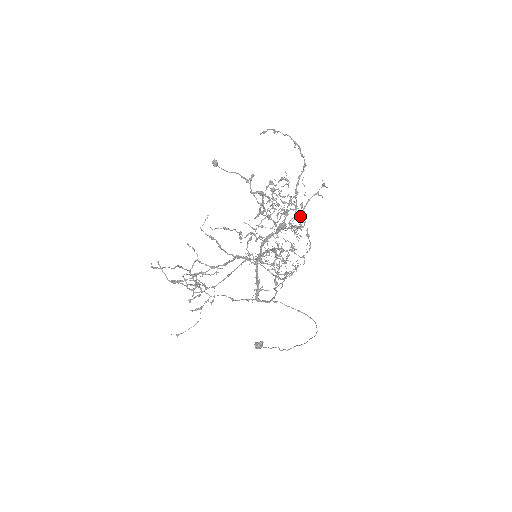
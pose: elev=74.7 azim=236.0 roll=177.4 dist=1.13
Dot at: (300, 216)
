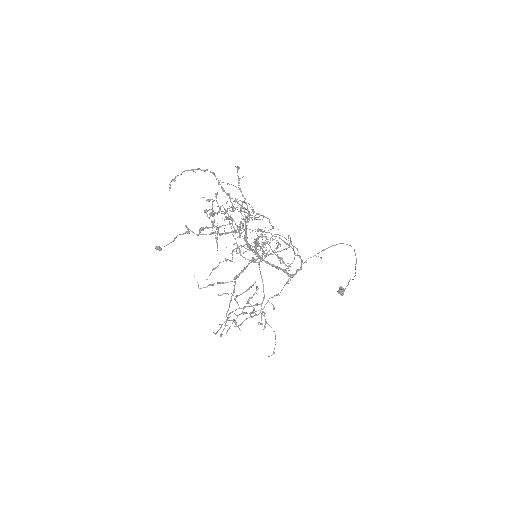
Dot at: (242, 208)
